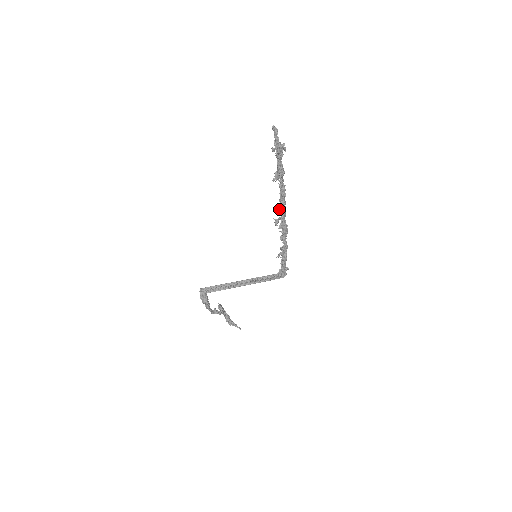
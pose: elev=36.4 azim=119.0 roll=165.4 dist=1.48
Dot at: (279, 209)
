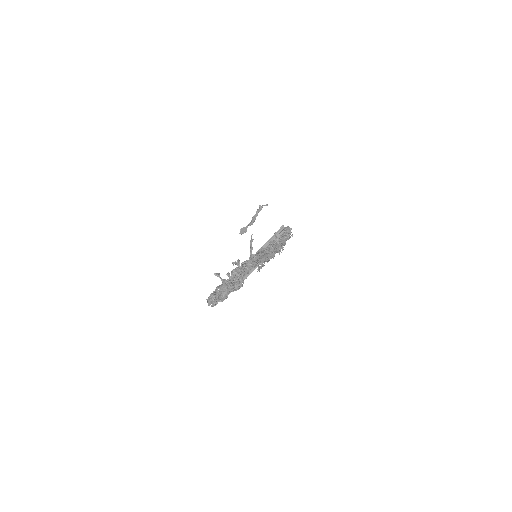
Dot at: occluded
